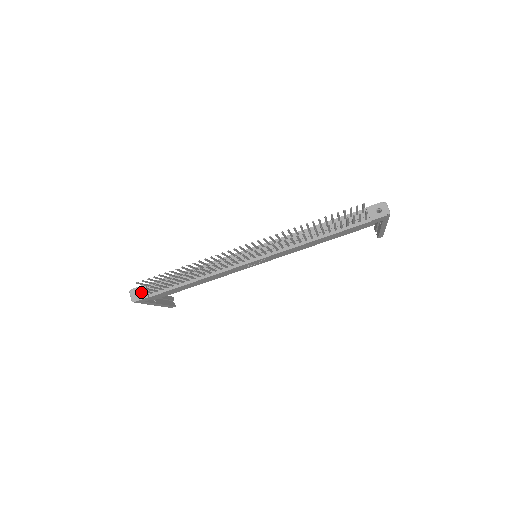
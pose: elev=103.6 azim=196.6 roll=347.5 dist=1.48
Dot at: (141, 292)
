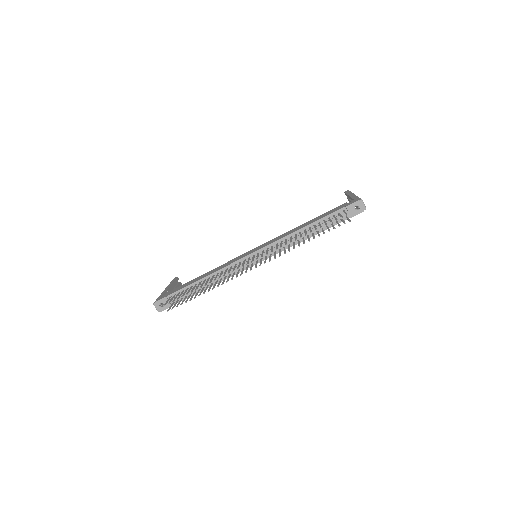
Dot at: (164, 303)
